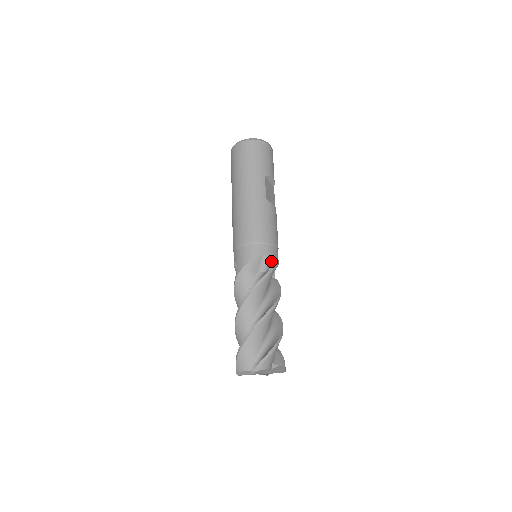
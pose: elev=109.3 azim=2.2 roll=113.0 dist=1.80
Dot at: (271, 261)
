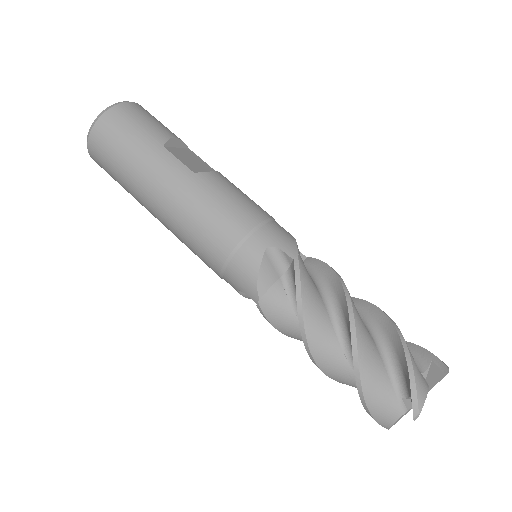
Dot at: (283, 246)
